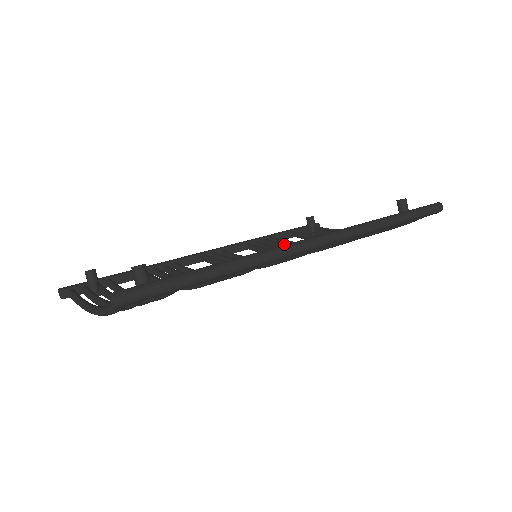
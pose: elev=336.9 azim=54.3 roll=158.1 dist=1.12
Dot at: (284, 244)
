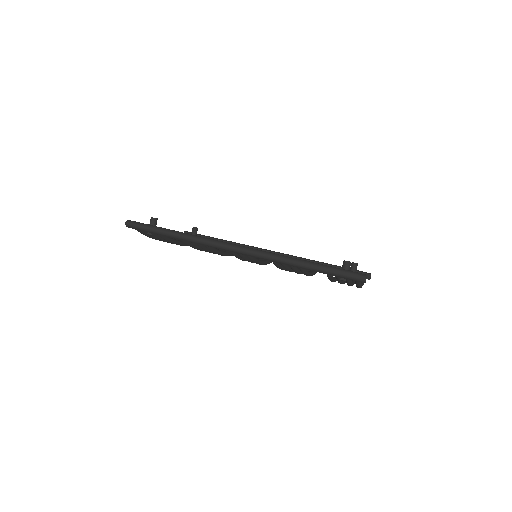
Dot at: occluded
